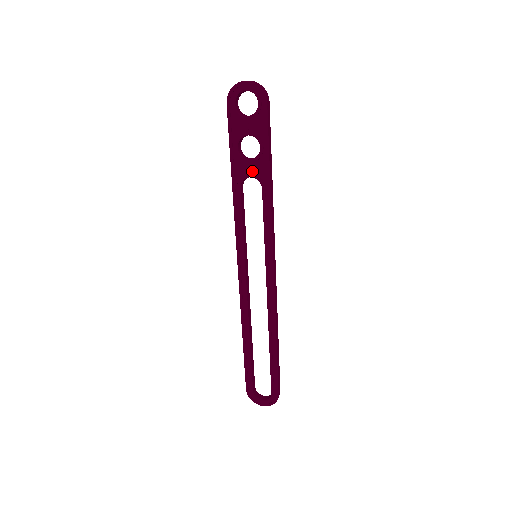
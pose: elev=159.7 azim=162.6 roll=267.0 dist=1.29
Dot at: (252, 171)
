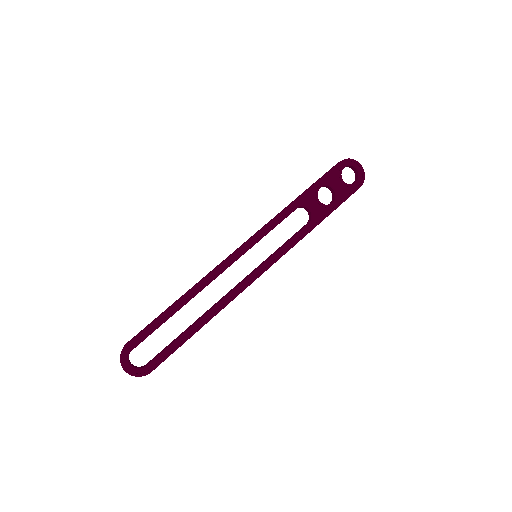
Dot at: (314, 208)
